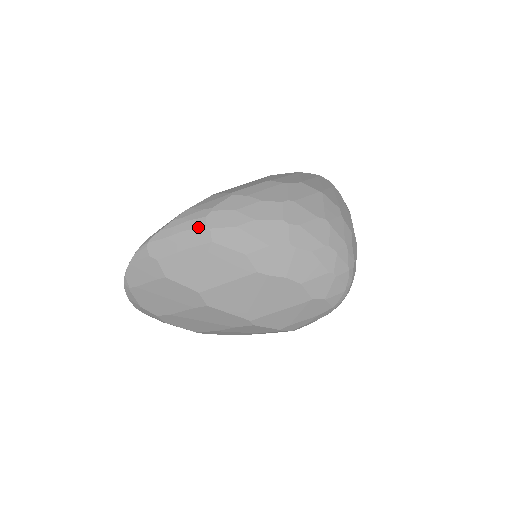
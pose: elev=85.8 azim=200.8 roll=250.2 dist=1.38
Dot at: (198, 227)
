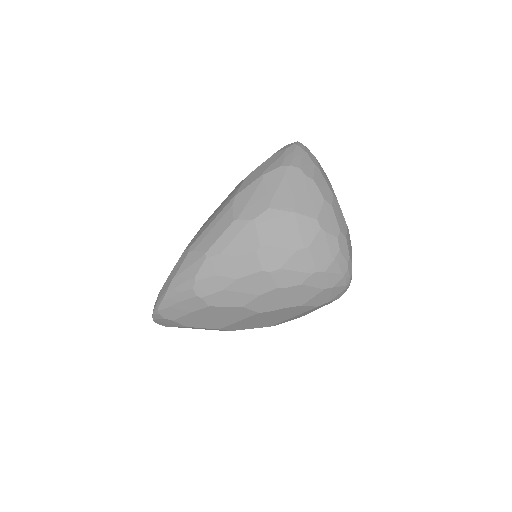
Dot at: (191, 298)
